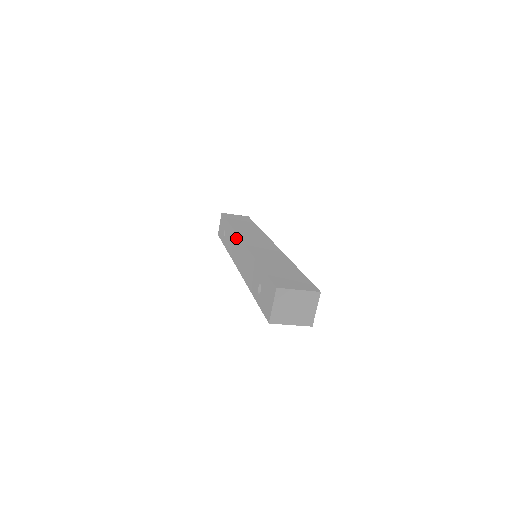
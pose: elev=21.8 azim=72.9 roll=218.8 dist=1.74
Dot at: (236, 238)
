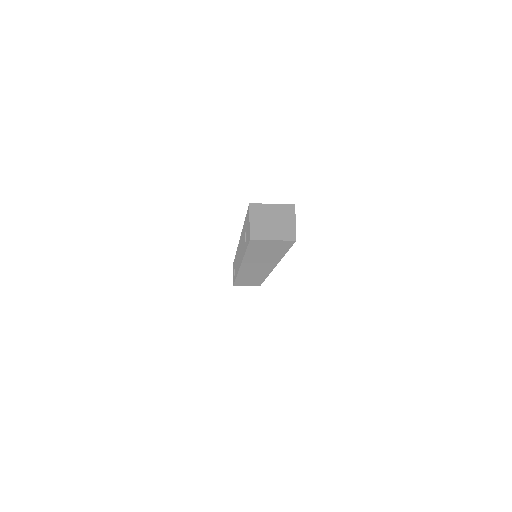
Dot at: (237, 251)
